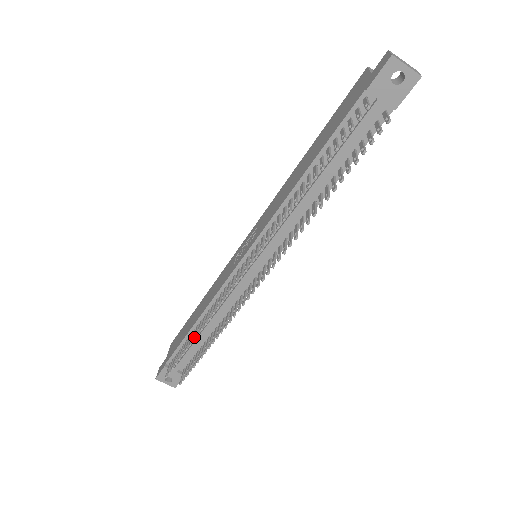
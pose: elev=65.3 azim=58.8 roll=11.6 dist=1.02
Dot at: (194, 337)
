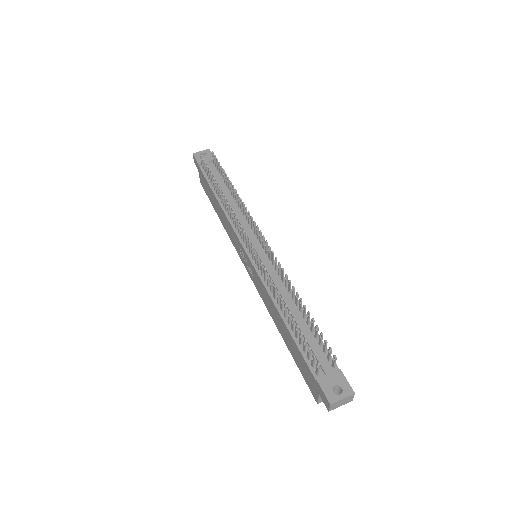
Dot at: (284, 306)
